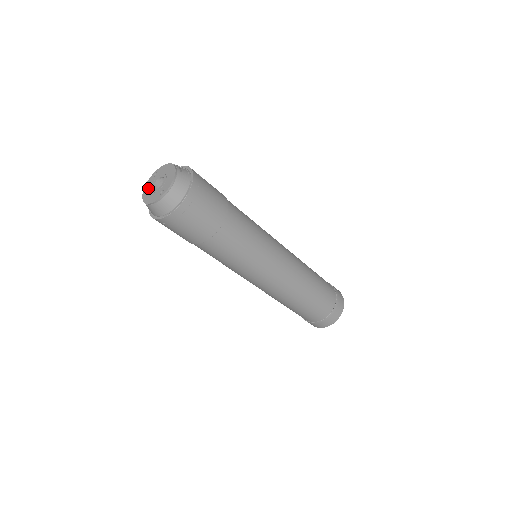
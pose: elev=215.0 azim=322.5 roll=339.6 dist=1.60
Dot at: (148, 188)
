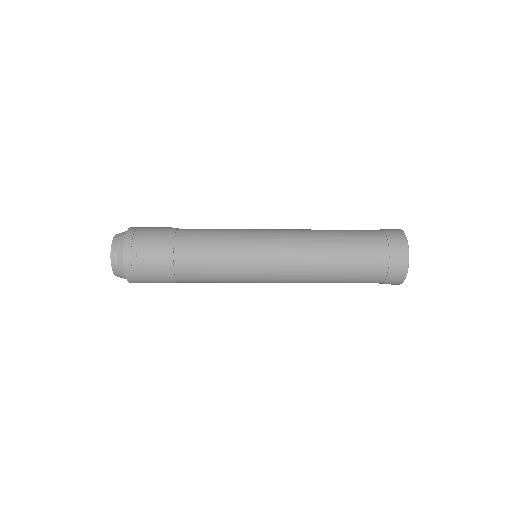
Dot at: occluded
